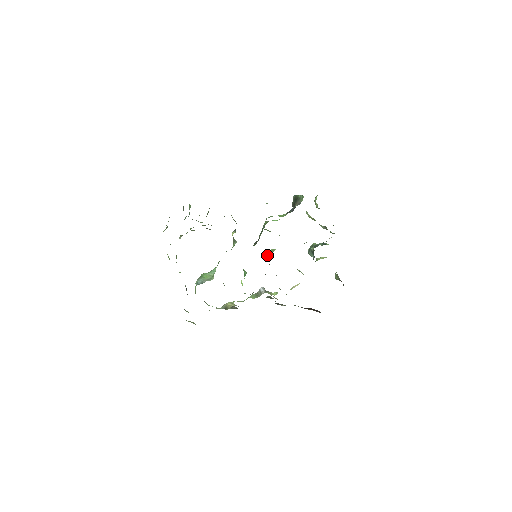
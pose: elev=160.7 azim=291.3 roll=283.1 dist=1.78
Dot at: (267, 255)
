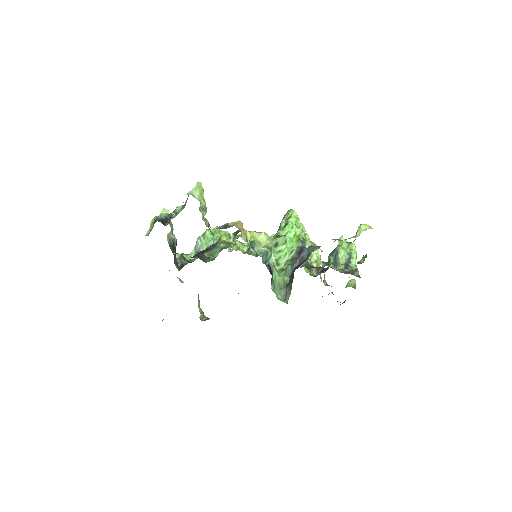
Dot at: occluded
